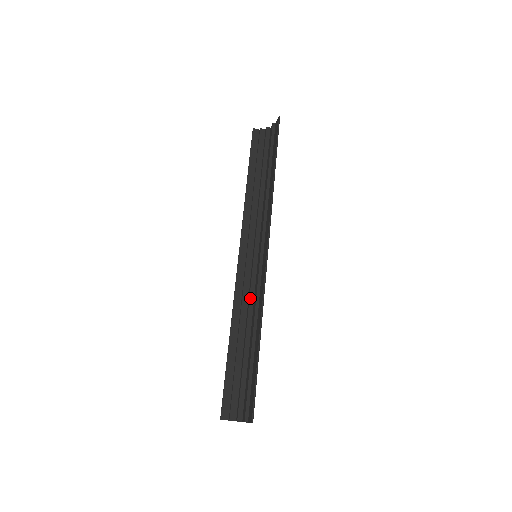
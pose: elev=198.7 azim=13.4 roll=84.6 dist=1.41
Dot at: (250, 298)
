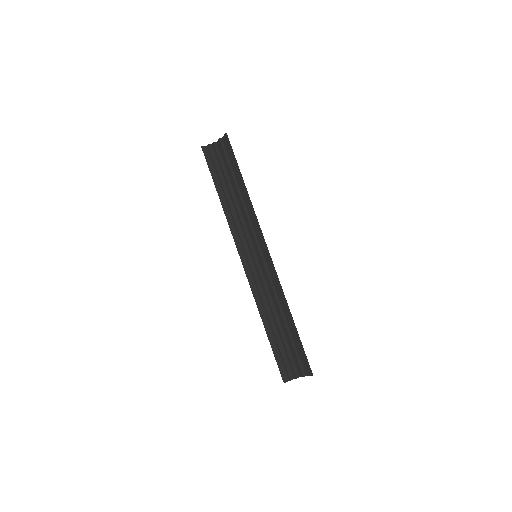
Dot at: (266, 290)
